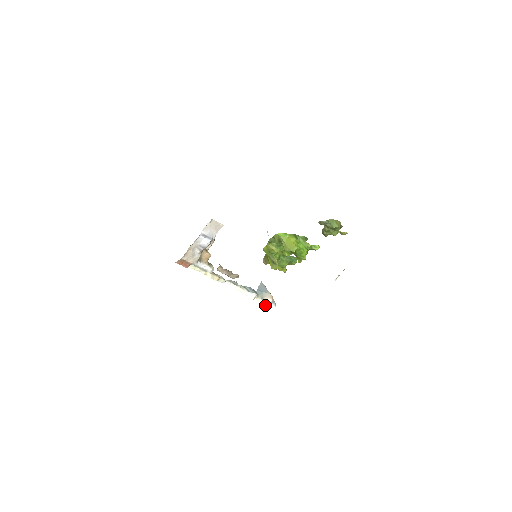
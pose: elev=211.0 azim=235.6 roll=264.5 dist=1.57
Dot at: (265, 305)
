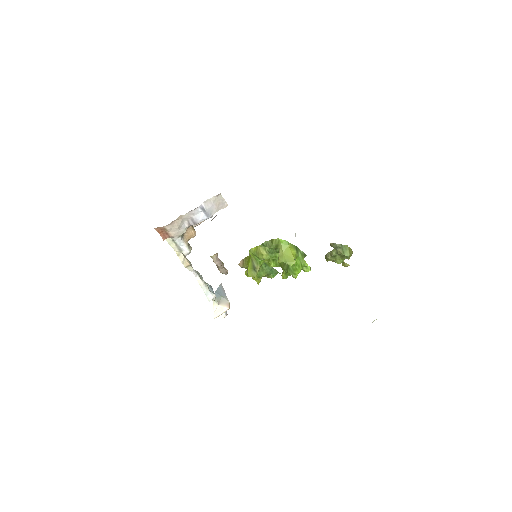
Dot at: (219, 311)
